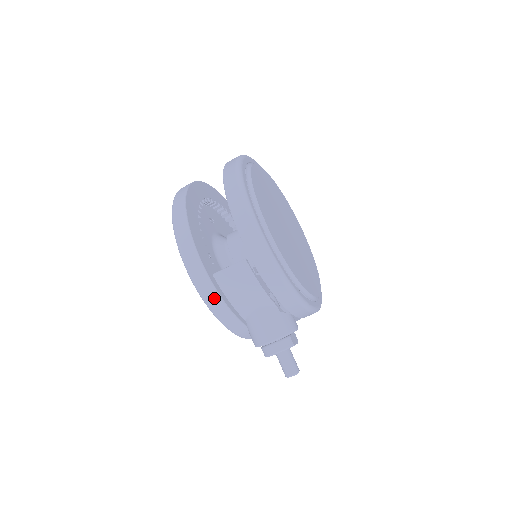
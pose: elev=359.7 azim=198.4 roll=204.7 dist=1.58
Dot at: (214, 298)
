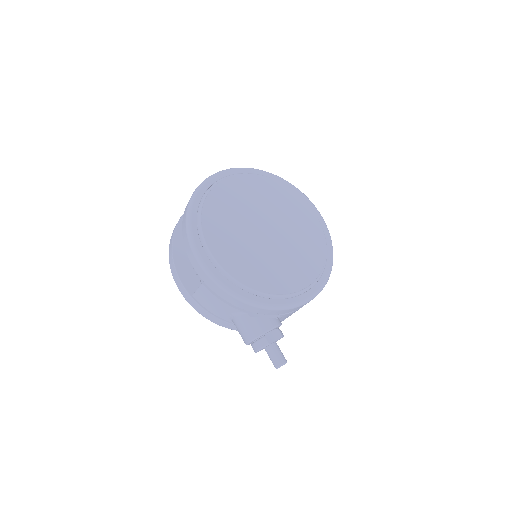
Dot at: (203, 311)
